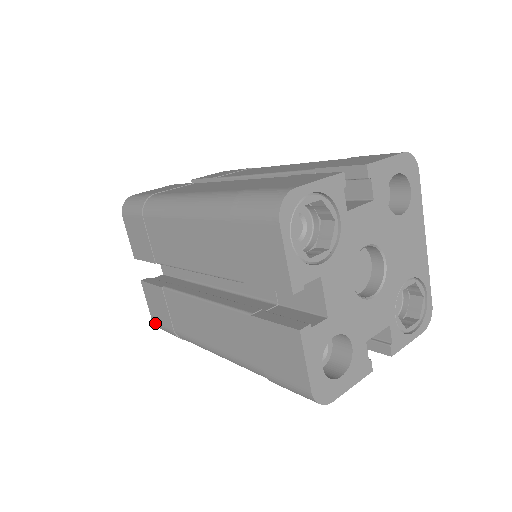
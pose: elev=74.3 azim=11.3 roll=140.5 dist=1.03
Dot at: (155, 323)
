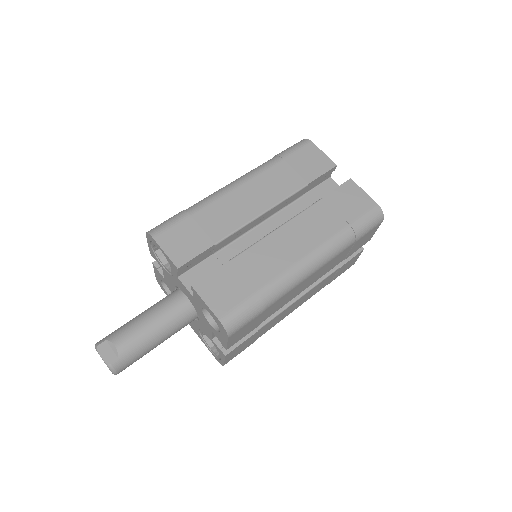
Dot at: (224, 318)
